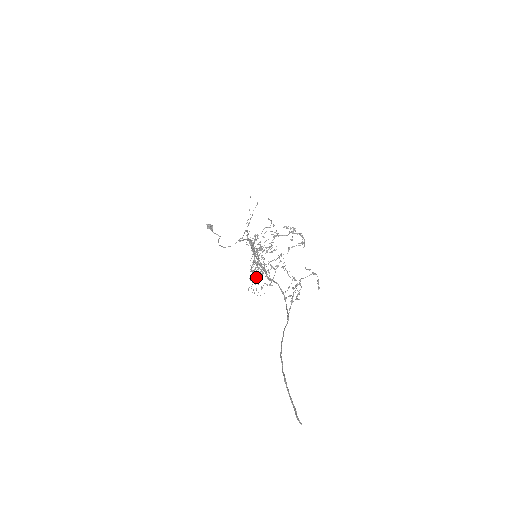
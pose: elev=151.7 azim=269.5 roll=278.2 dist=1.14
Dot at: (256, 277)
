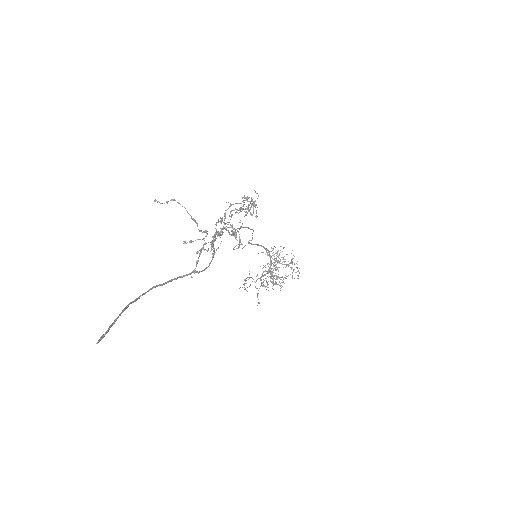
Dot at: occluded
